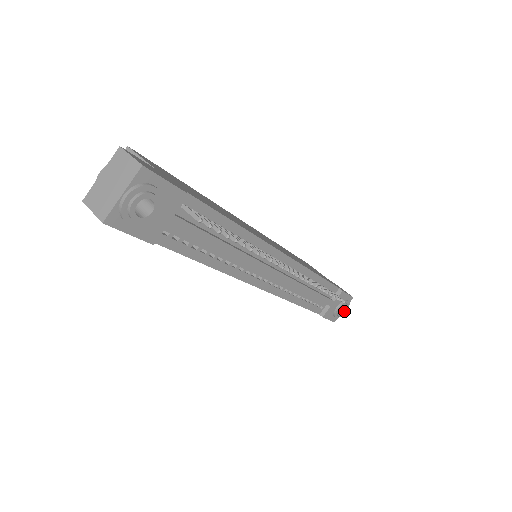
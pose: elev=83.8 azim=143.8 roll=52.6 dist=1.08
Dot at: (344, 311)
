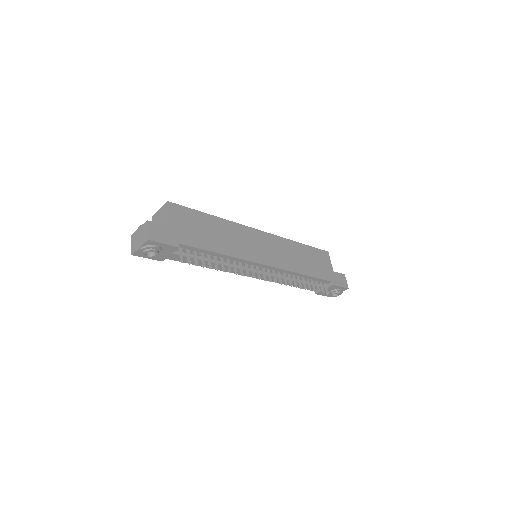
Dot at: (337, 294)
